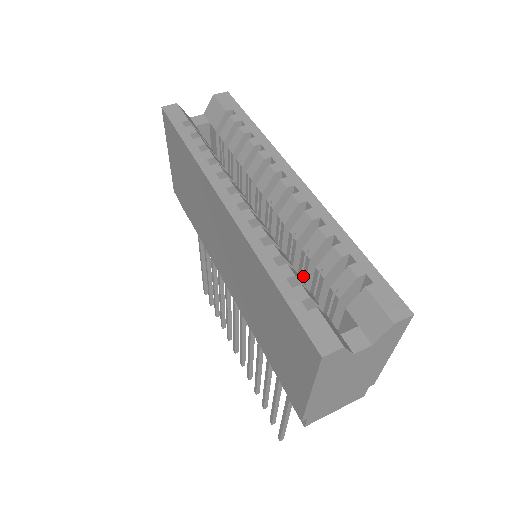
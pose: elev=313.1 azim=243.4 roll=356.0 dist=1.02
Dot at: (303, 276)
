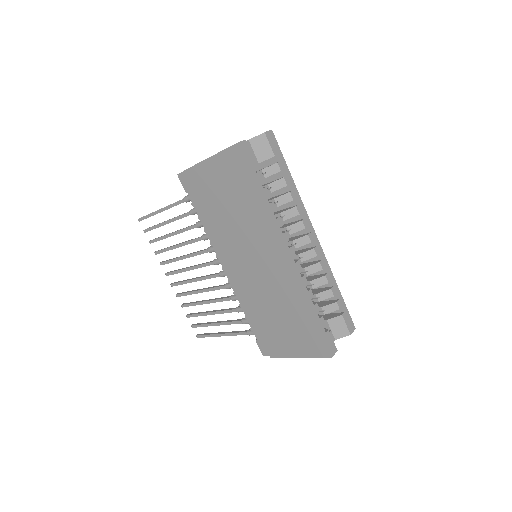
Dot at: occluded
